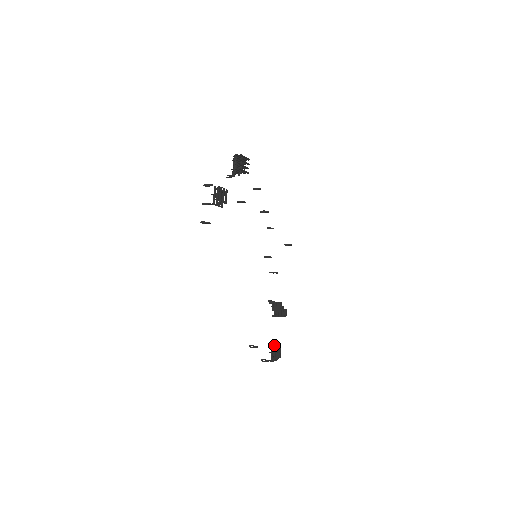
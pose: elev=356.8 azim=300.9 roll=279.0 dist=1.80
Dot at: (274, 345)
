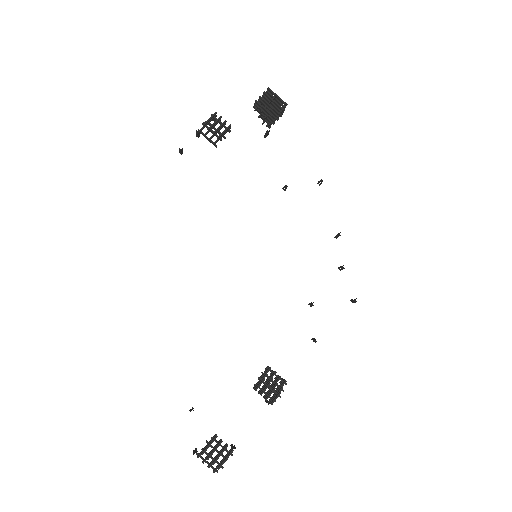
Dot at: (233, 446)
